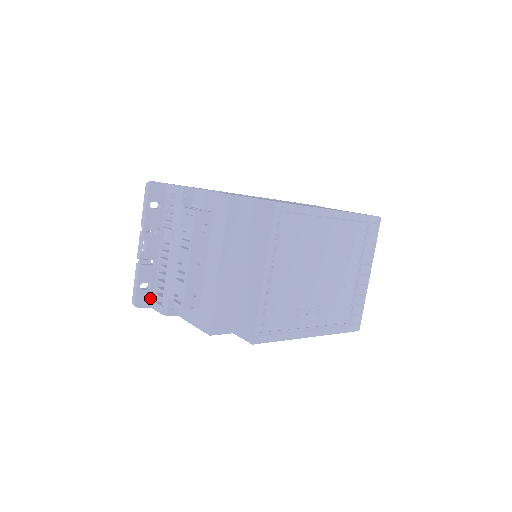
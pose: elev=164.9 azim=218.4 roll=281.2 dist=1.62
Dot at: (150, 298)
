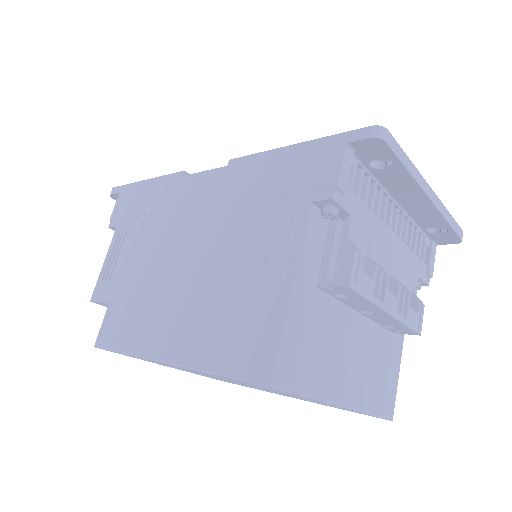
Dot at: occluded
